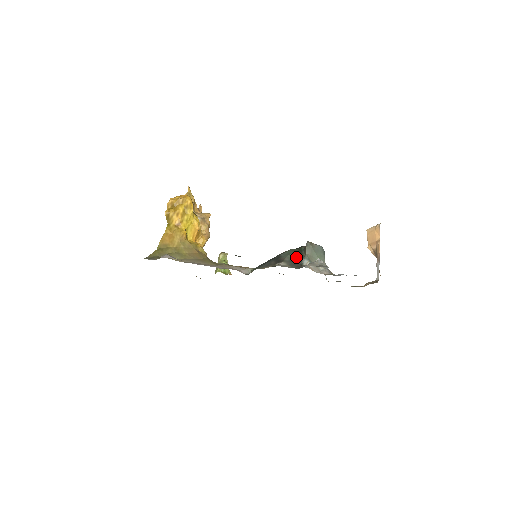
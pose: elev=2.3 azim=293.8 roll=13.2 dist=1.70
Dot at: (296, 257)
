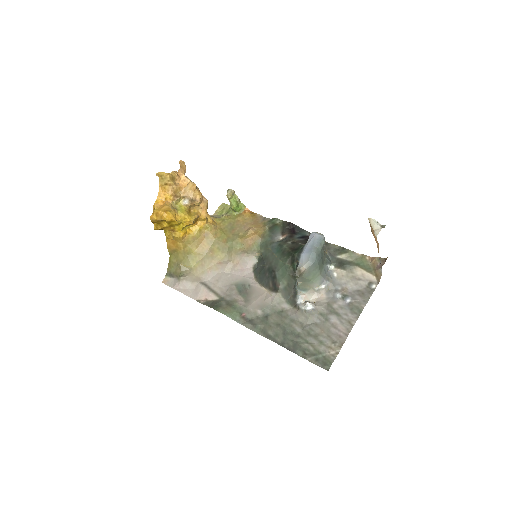
Dot at: (290, 281)
